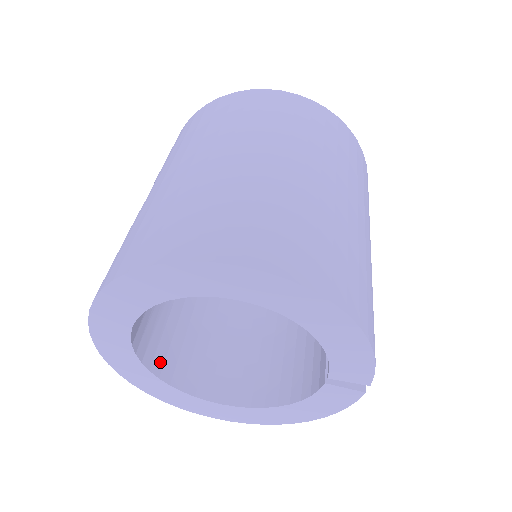
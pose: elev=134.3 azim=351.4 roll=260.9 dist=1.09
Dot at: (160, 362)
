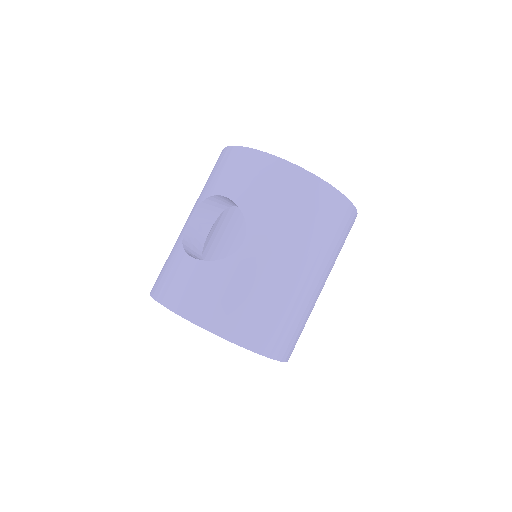
Dot at: occluded
